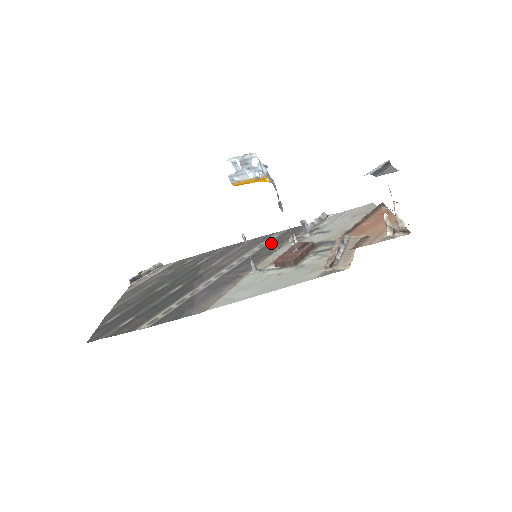
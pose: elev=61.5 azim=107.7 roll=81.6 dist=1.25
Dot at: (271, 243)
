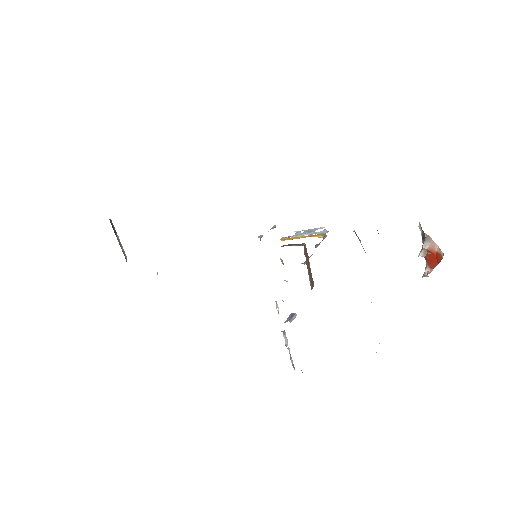
Dot at: occluded
